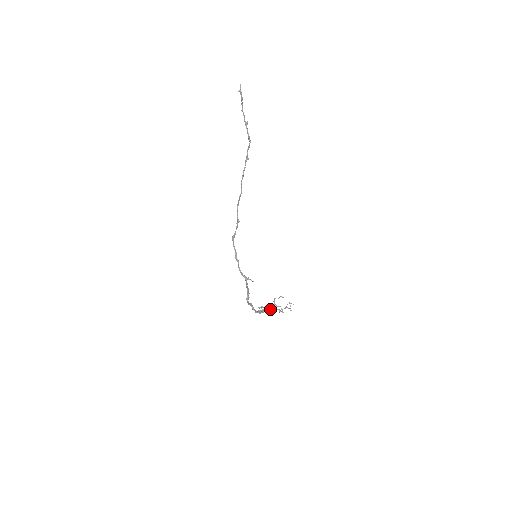
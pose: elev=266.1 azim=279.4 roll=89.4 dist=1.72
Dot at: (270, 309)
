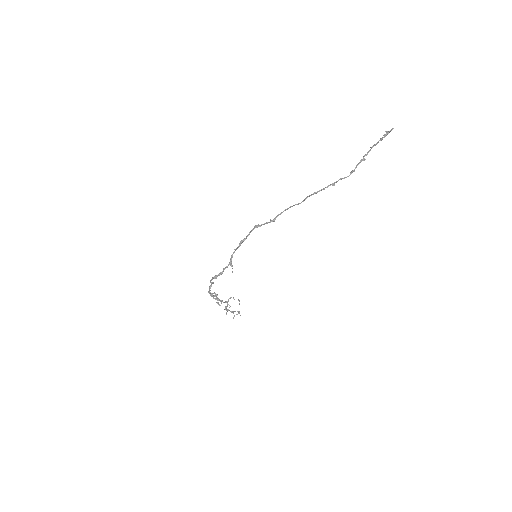
Dot at: (221, 302)
